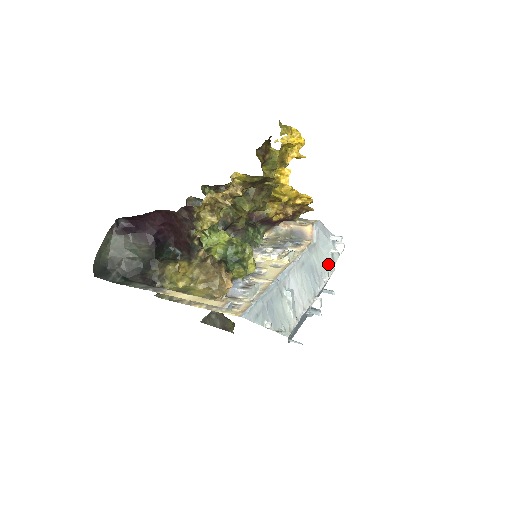
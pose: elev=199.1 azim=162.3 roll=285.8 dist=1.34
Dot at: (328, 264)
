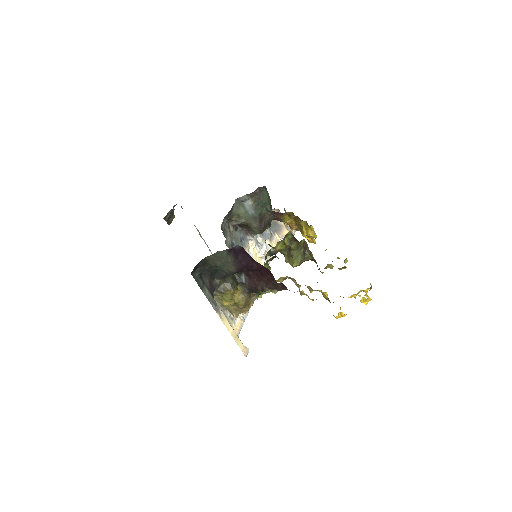
Dot at: occluded
